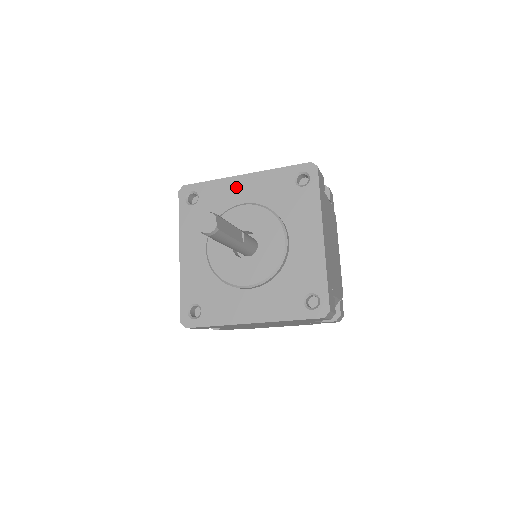
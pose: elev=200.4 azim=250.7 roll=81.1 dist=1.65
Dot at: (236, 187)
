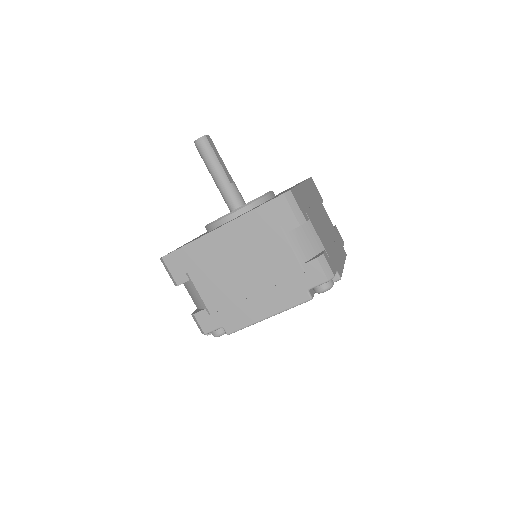
Dot at: occluded
